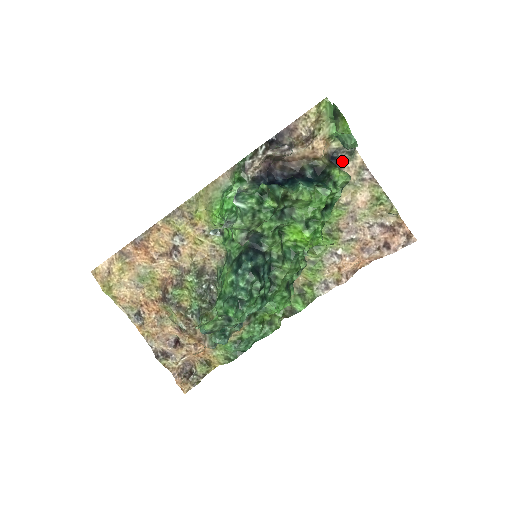
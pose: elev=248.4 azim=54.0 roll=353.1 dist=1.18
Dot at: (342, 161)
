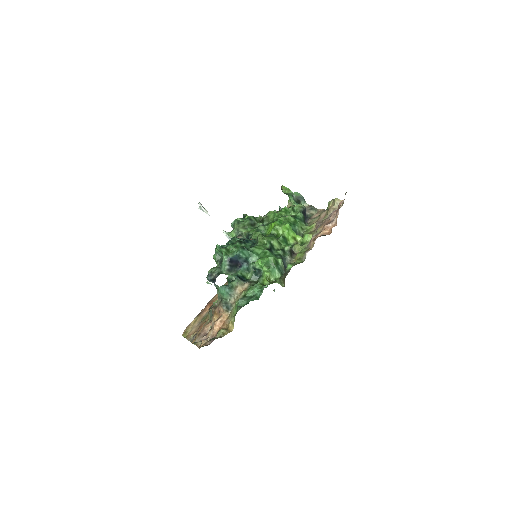
Dot at: (309, 214)
